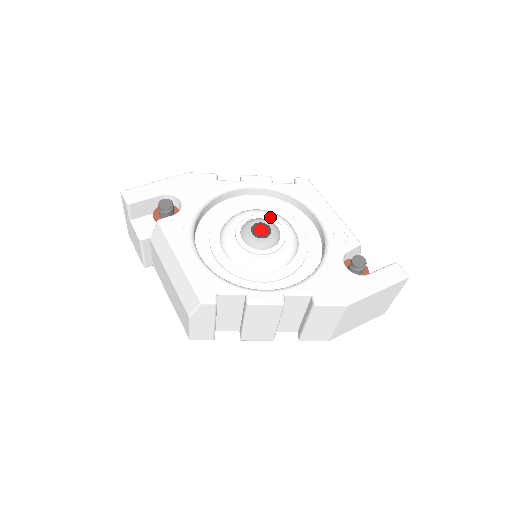
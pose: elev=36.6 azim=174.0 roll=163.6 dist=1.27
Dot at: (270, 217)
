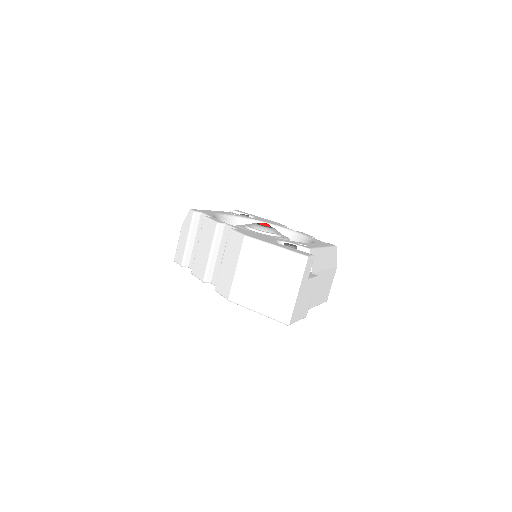
Dot at: occluded
